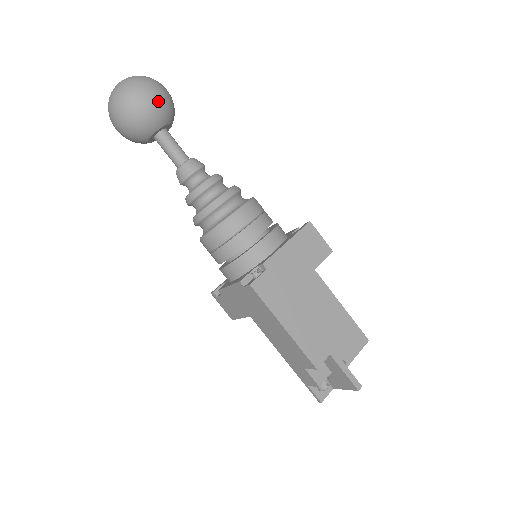
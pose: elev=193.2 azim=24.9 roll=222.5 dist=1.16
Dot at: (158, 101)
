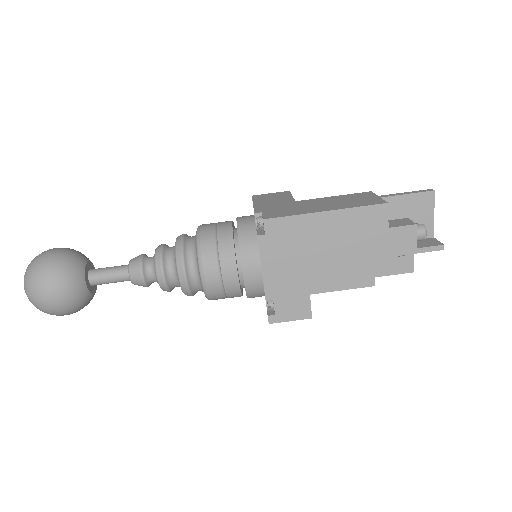
Dot at: (65, 249)
